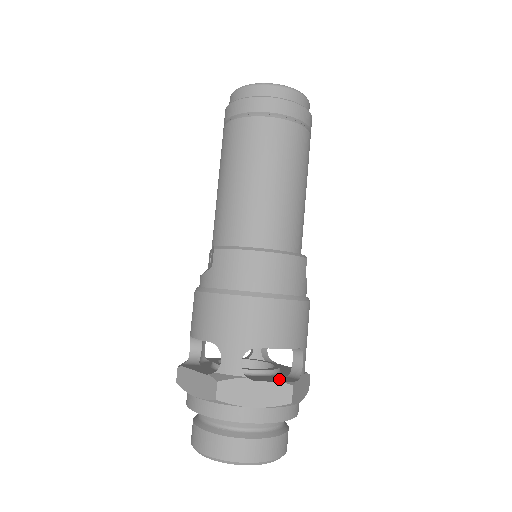
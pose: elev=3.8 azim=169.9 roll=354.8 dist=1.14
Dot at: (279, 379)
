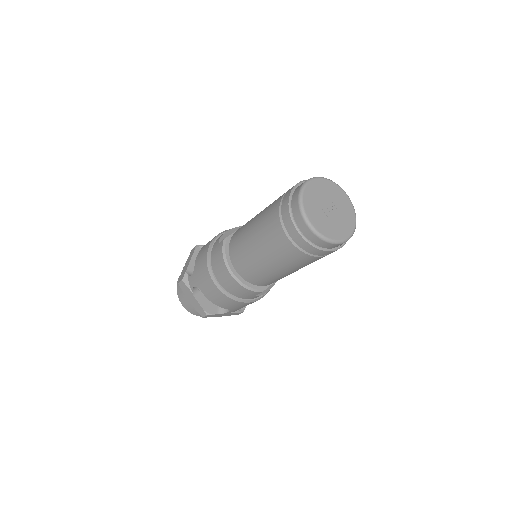
Dot at: (209, 305)
